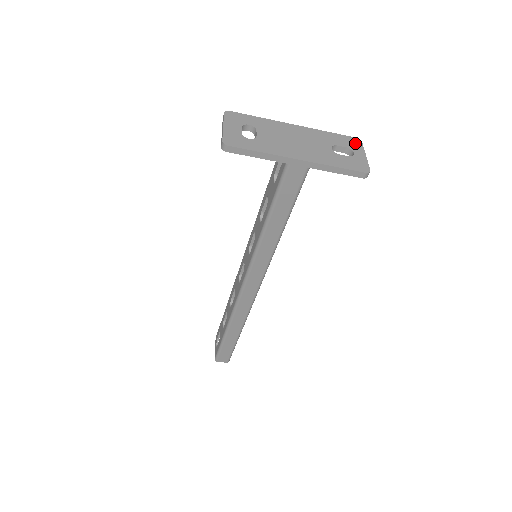
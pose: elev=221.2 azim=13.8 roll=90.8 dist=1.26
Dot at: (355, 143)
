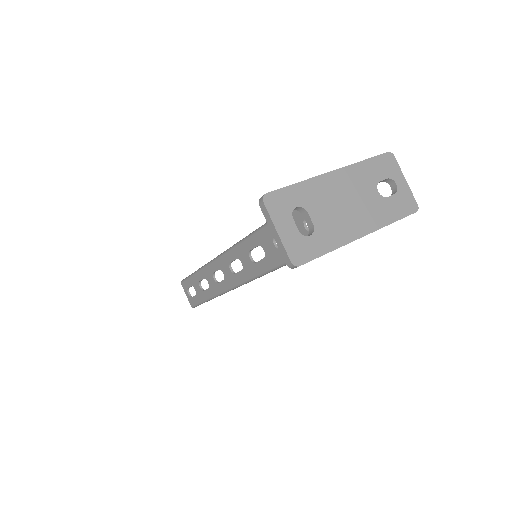
Dot at: (391, 164)
